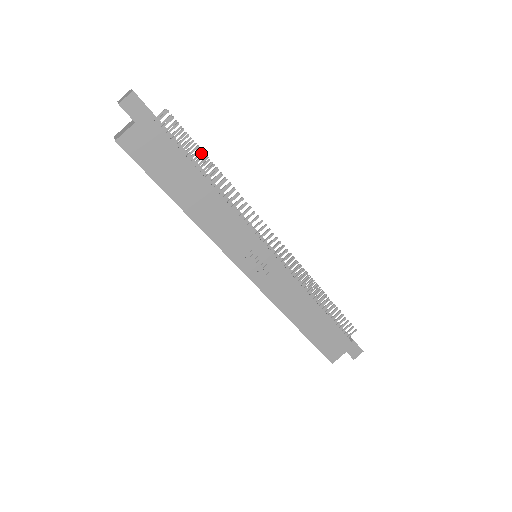
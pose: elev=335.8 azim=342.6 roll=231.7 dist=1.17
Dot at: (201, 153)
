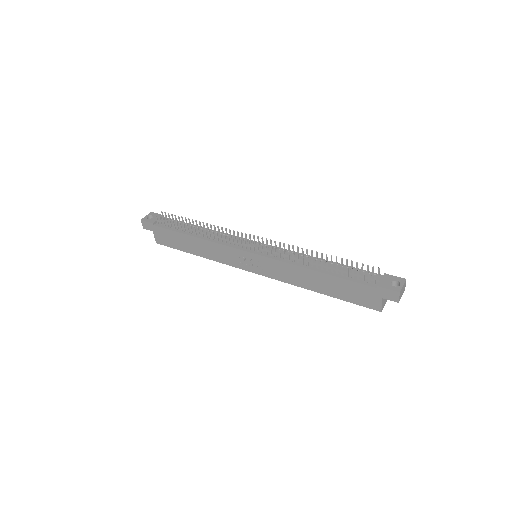
Dot at: (180, 224)
